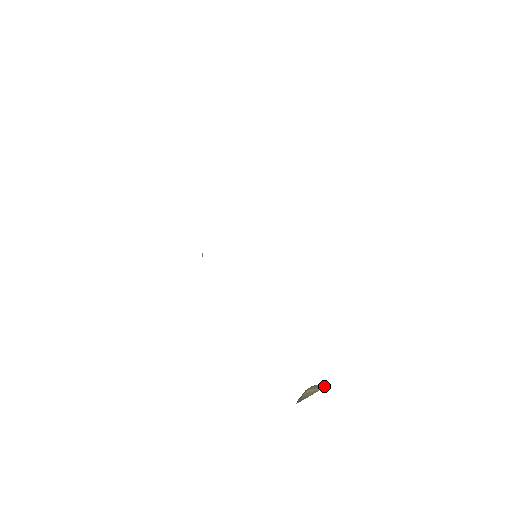
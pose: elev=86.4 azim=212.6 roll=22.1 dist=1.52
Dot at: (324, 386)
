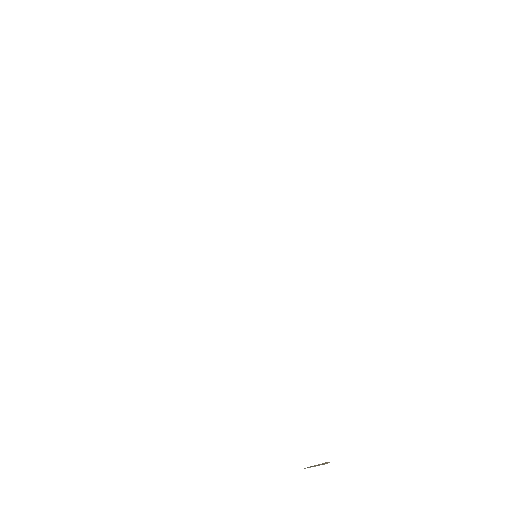
Dot at: (326, 463)
